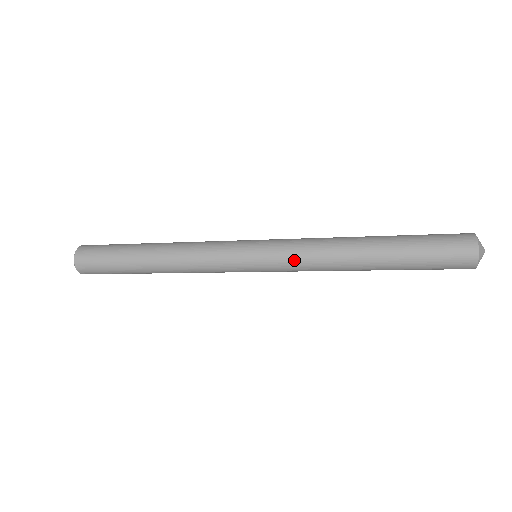
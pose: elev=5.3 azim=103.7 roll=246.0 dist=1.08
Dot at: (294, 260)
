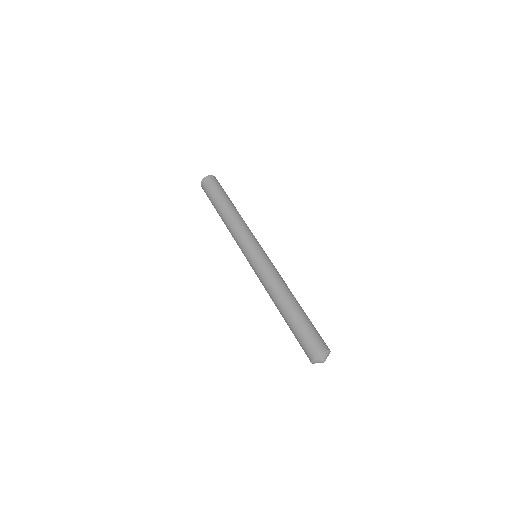
Dot at: (259, 277)
